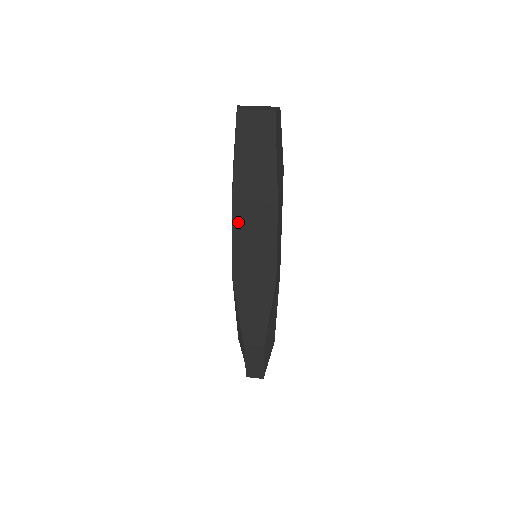
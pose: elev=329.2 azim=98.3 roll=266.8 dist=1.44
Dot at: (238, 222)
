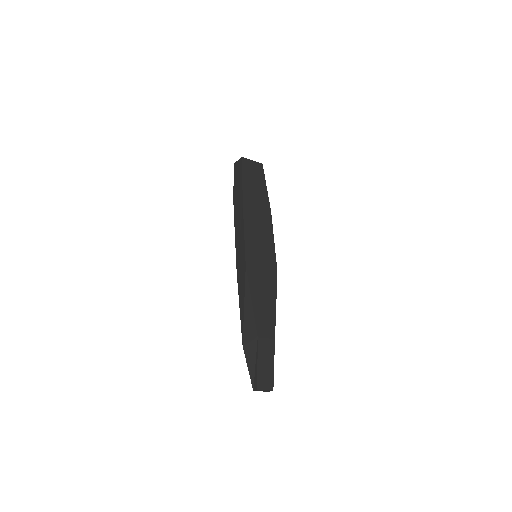
Dot at: (247, 221)
